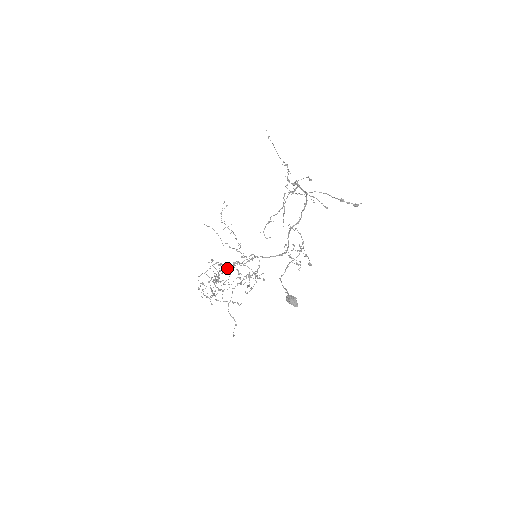
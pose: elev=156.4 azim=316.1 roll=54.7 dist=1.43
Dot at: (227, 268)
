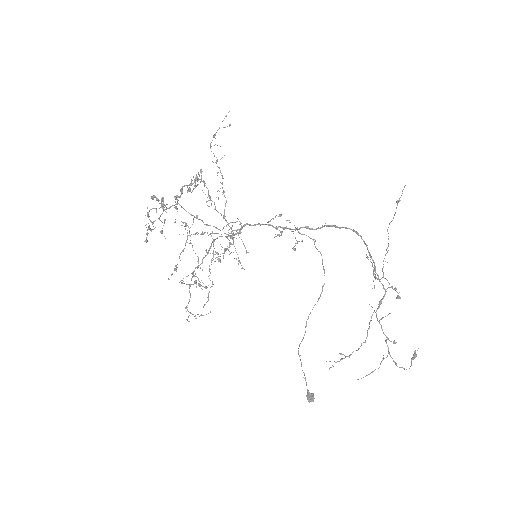
Dot at: occluded
